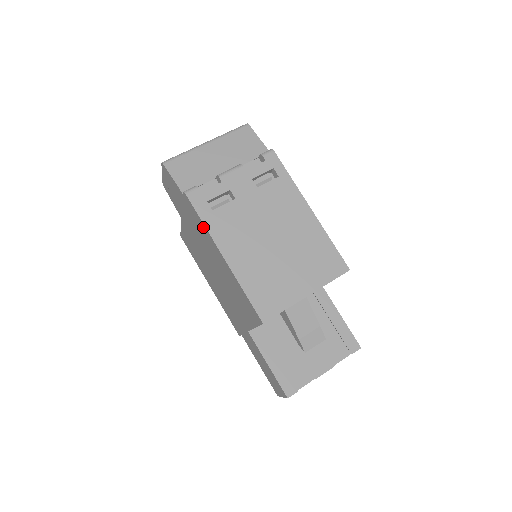
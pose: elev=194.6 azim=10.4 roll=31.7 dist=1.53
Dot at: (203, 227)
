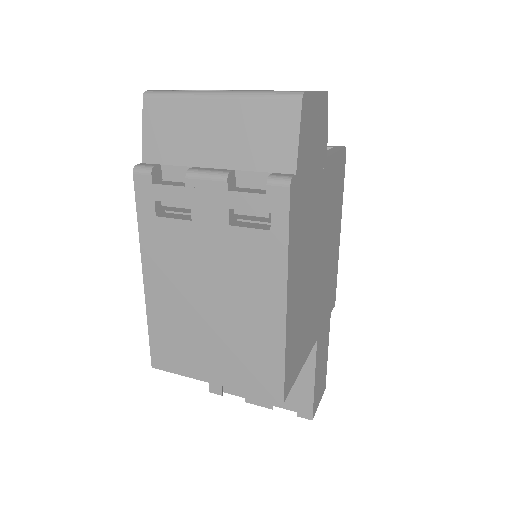
Dot at: occluded
